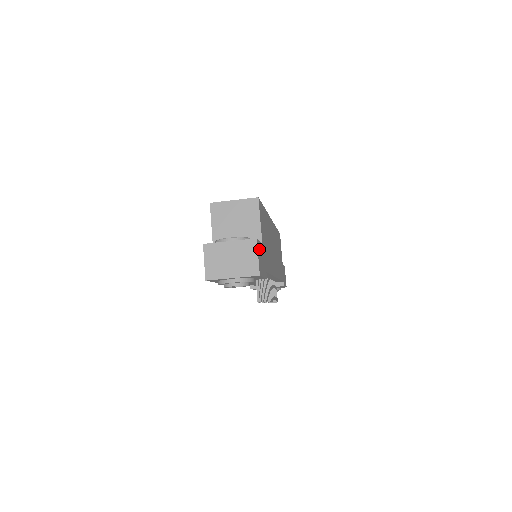
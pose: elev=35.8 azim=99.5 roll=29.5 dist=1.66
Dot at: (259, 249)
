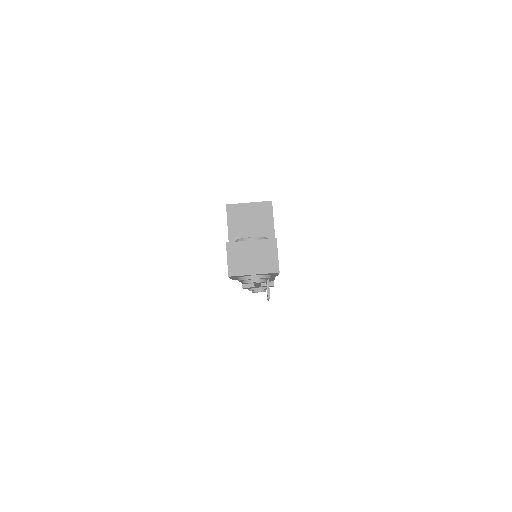
Dot at: occluded
